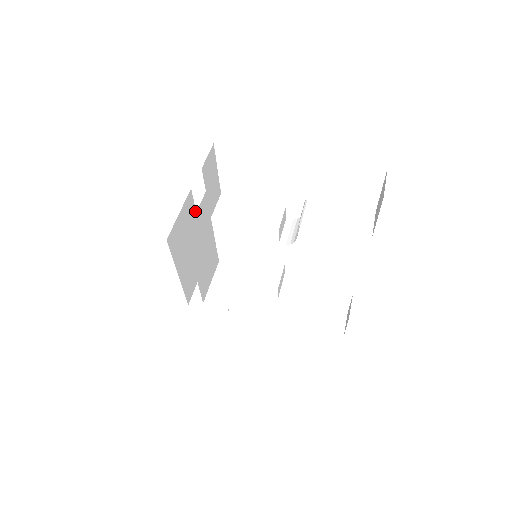
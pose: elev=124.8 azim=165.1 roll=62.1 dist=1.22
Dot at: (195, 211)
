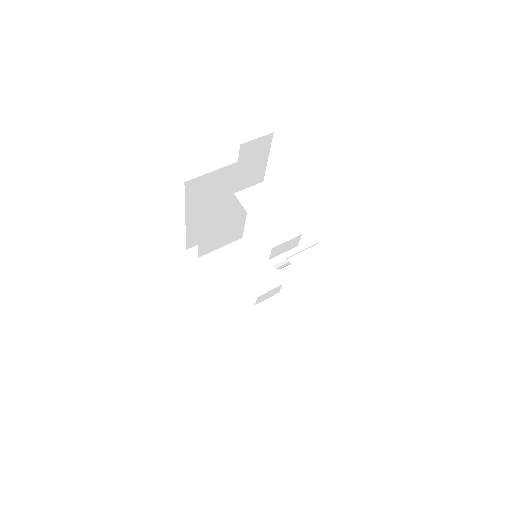
Dot at: occluded
